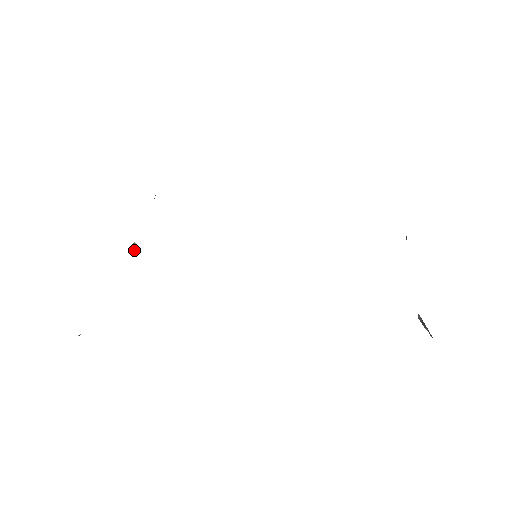
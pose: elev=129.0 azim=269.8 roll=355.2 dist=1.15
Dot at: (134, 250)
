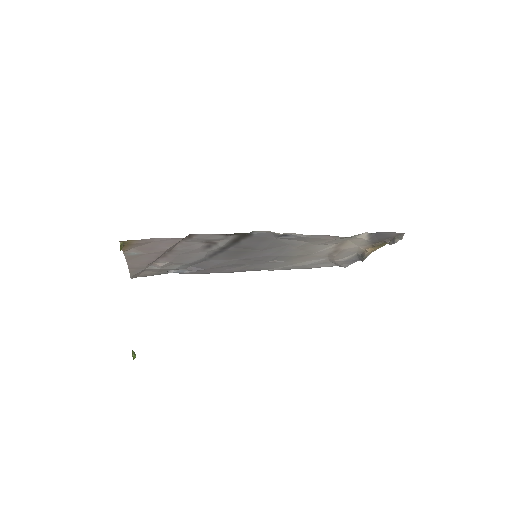
Dot at: (133, 353)
